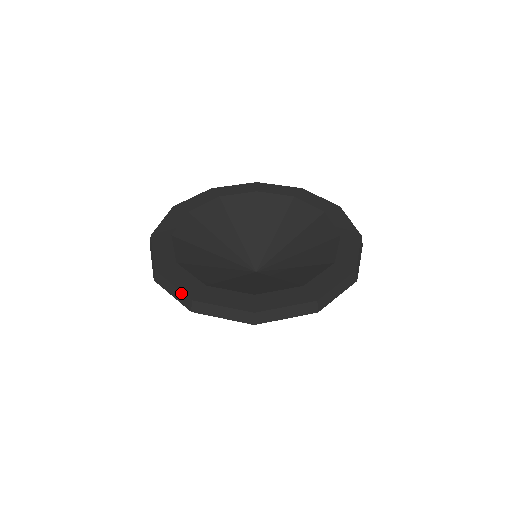
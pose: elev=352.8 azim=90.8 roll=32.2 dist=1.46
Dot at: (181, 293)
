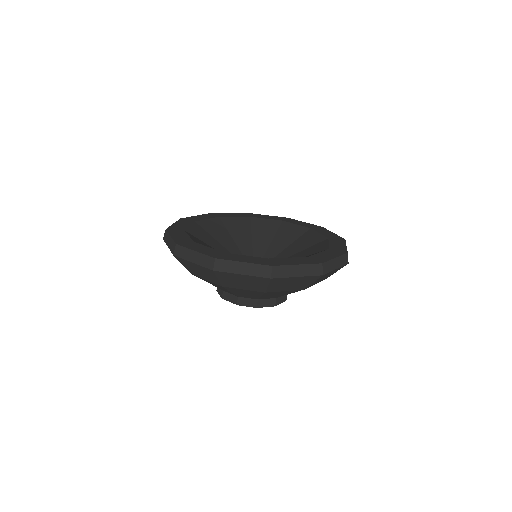
Dot at: (173, 241)
